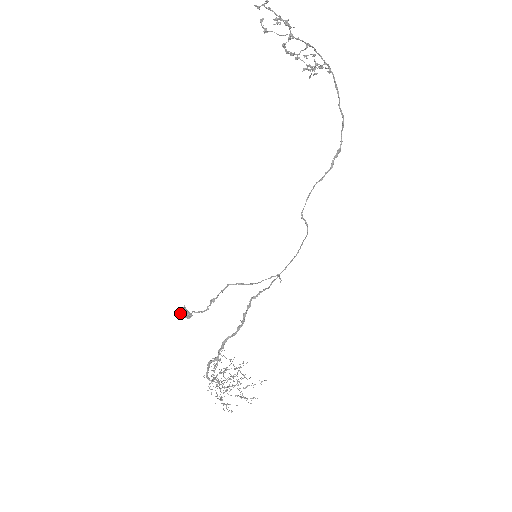
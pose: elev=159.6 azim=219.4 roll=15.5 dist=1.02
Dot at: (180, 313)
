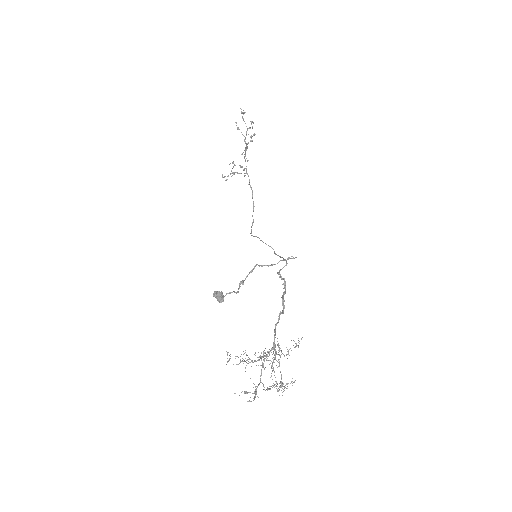
Dot at: (219, 292)
